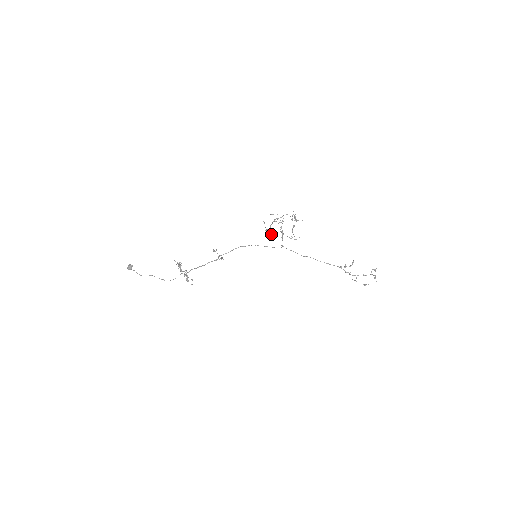
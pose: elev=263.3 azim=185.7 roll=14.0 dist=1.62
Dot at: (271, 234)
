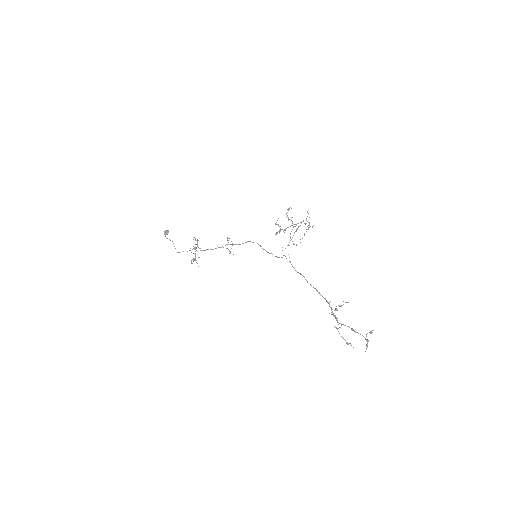
Dot at: occluded
